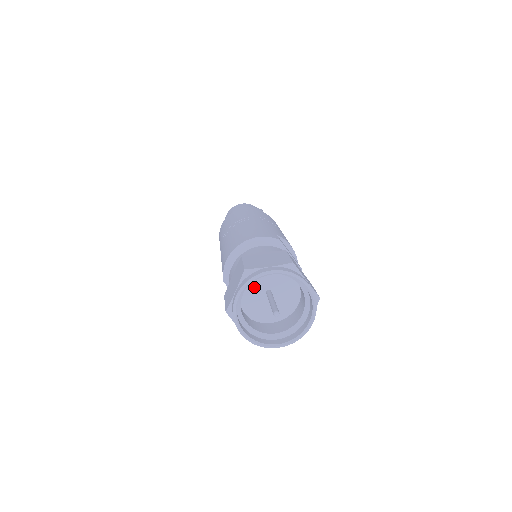
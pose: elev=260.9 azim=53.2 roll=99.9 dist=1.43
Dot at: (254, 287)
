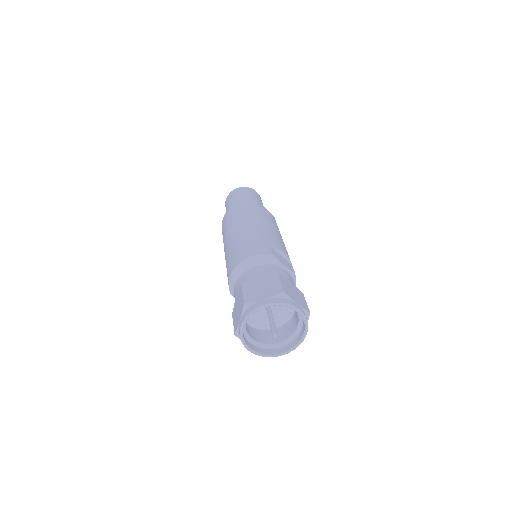
Dot at: occluded
